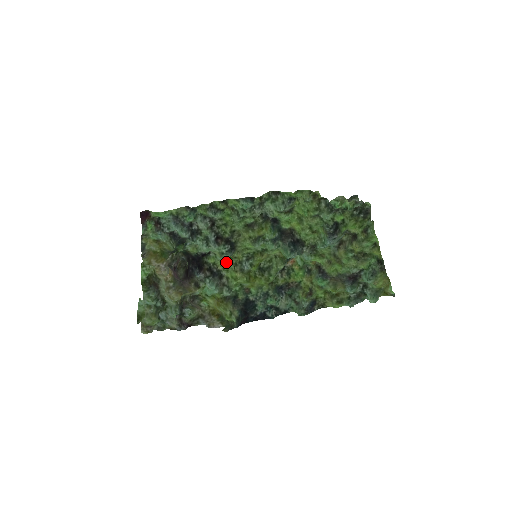
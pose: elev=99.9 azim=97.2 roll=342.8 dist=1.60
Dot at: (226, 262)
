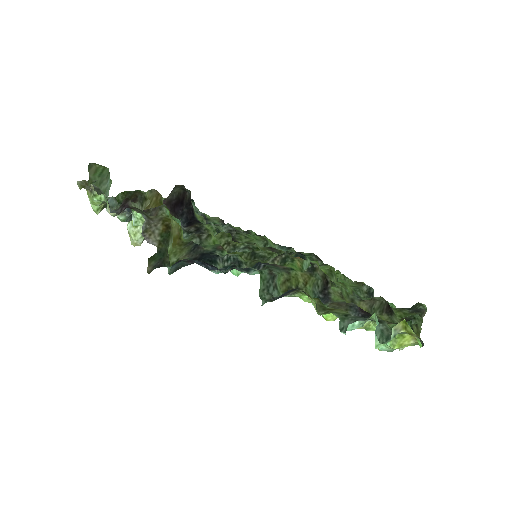
Dot at: (222, 233)
